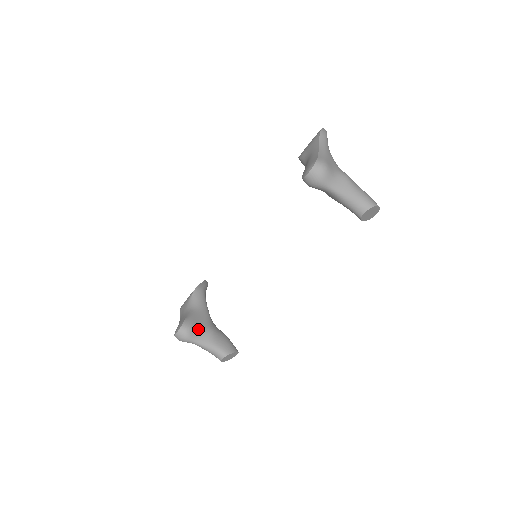
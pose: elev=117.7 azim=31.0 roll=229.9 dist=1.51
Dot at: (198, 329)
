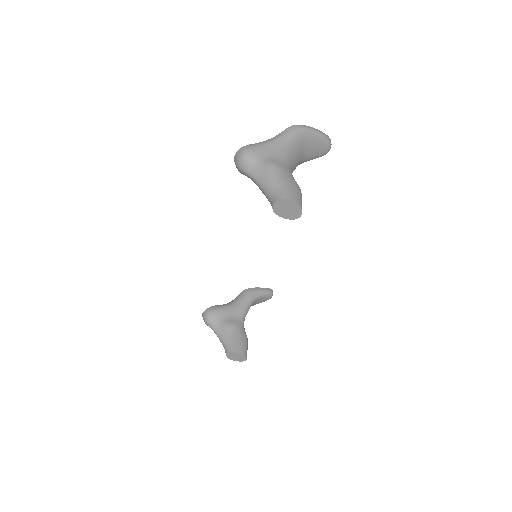
Dot at: (219, 318)
